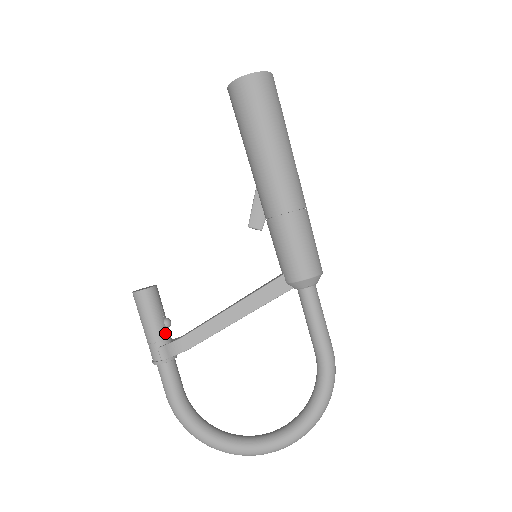
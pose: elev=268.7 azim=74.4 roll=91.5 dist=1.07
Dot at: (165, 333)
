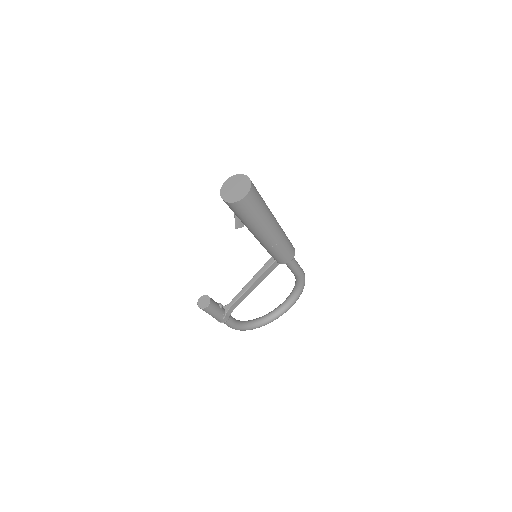
Dot at: (223, 311)
